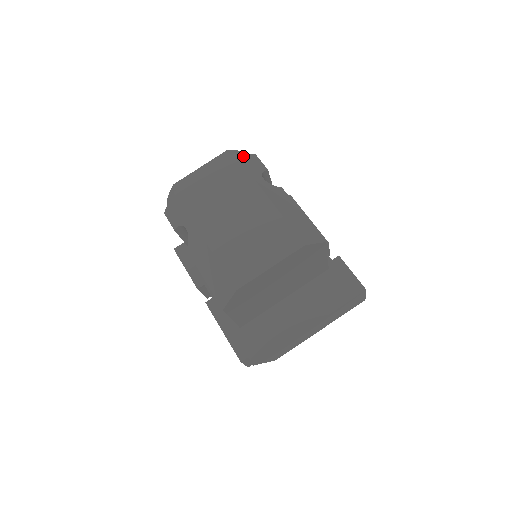
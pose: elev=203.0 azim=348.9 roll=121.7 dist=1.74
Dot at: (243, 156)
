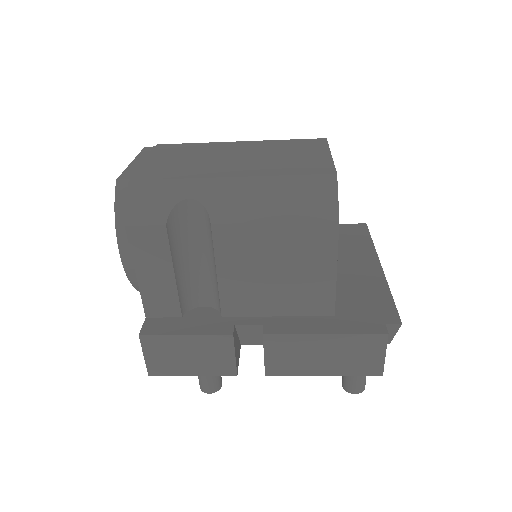
Dot at: occluded
